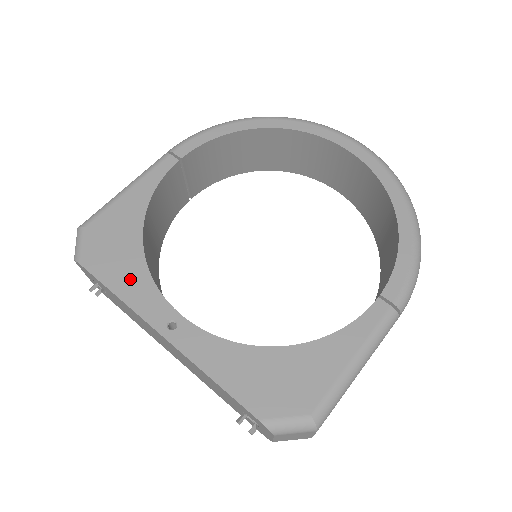
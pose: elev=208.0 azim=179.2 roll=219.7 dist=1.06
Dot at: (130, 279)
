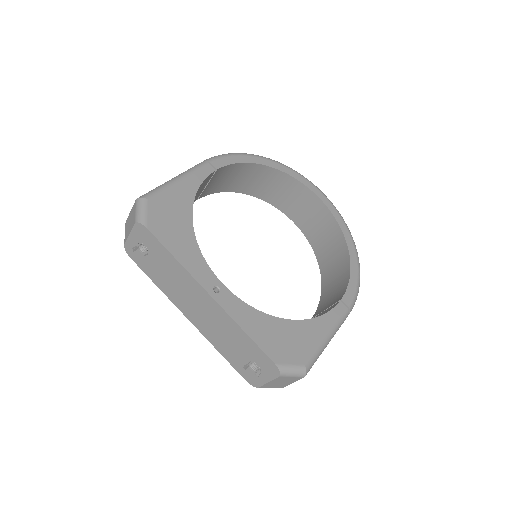
Dot at: (185, 249)
